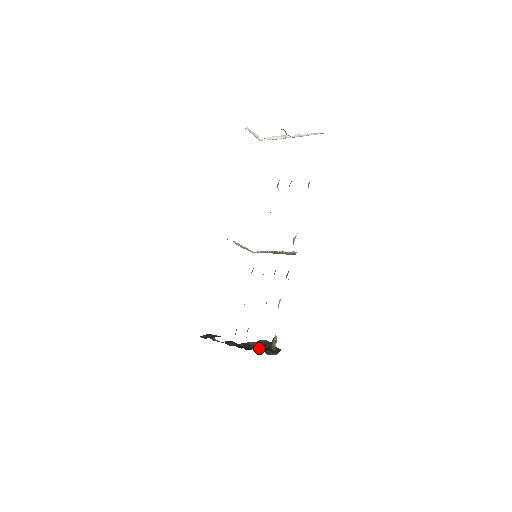
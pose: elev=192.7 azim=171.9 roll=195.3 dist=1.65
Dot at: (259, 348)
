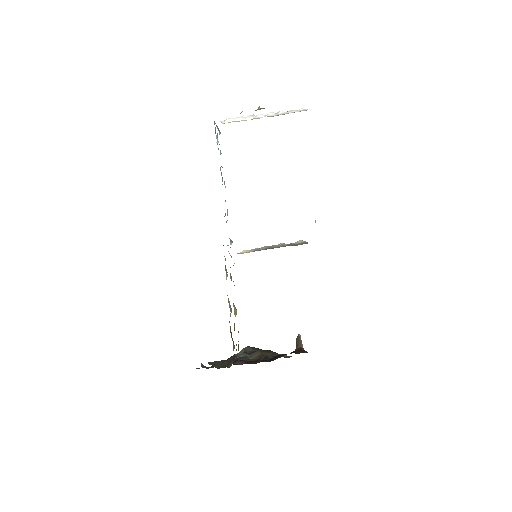
Dot at: (284, 354)
